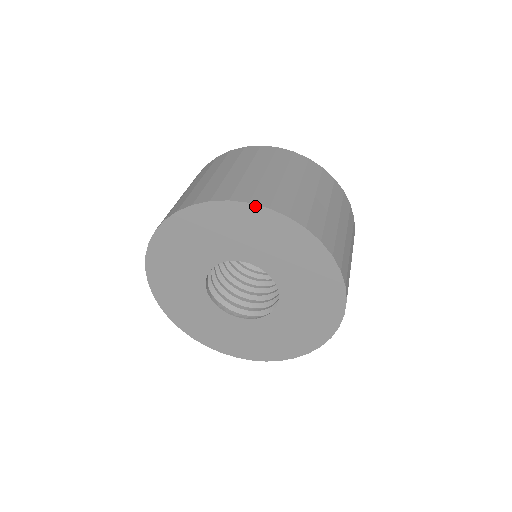
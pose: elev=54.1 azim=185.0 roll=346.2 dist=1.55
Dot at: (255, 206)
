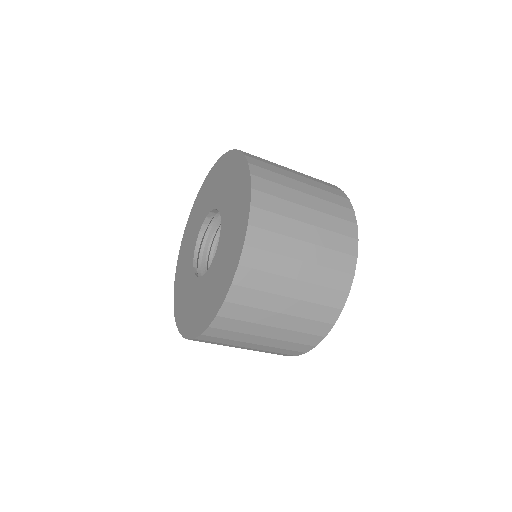
Dot at: (241, 153)
